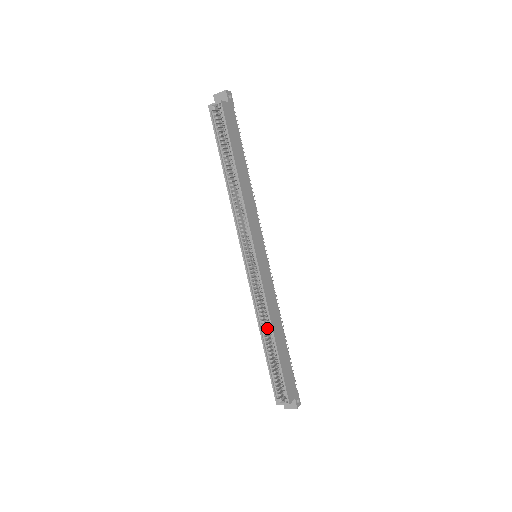
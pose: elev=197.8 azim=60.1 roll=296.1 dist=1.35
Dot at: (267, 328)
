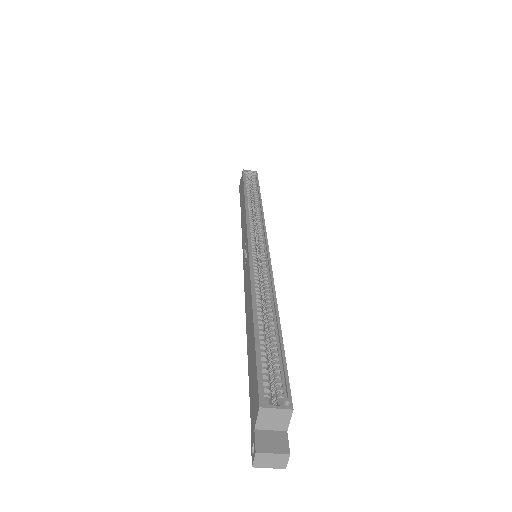
Dot at: (260, 309)
